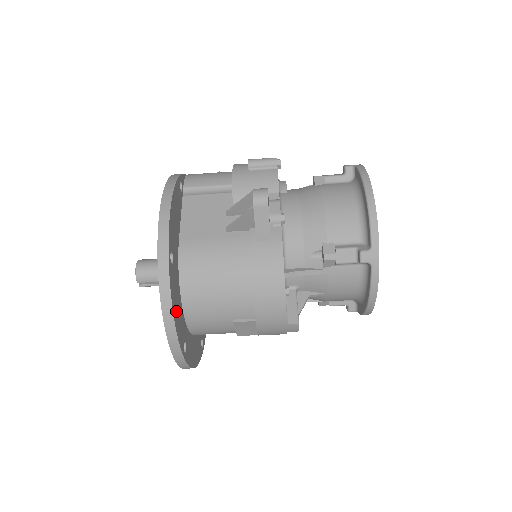
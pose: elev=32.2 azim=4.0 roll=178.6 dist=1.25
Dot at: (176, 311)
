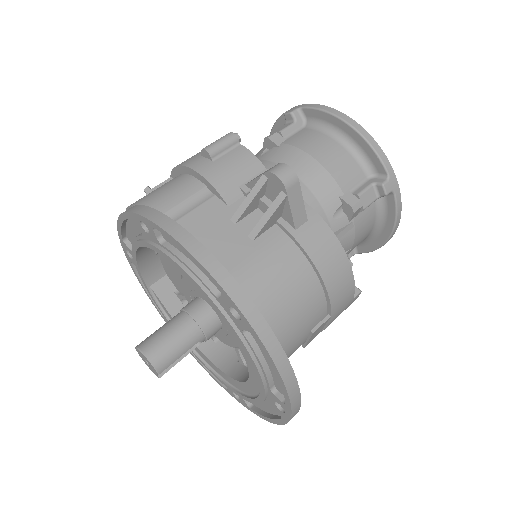
Dot at: occluded
